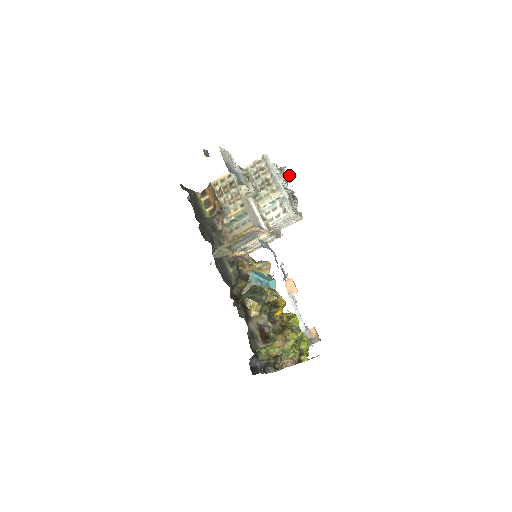
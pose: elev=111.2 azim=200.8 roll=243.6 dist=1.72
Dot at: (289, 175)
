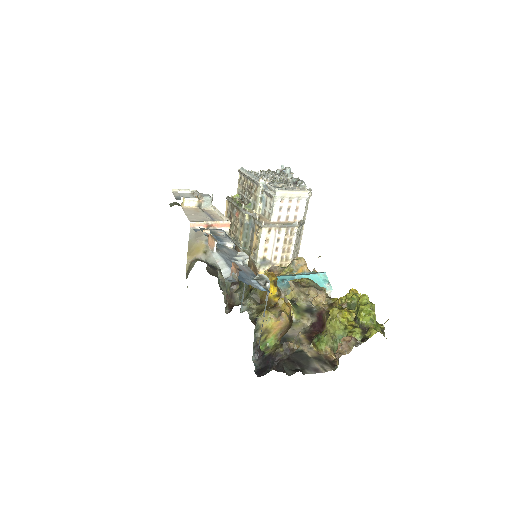
Dot at: (285, 168)
